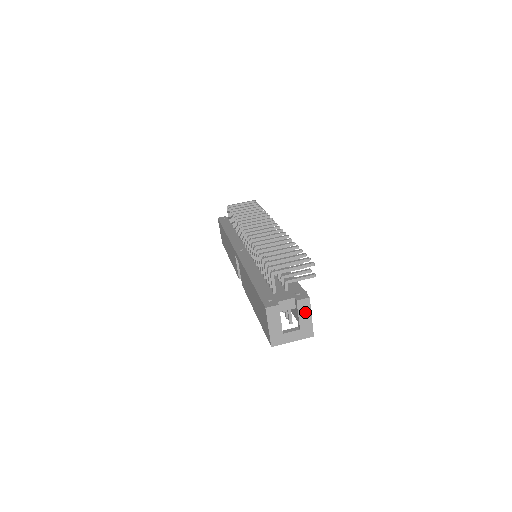
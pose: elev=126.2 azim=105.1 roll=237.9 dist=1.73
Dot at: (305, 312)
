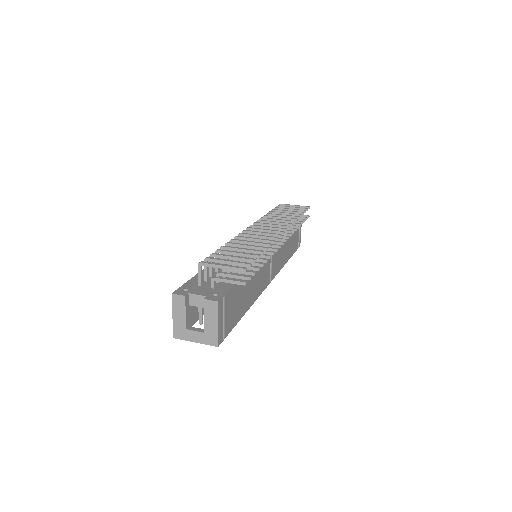
Dot at: (211, 316)
